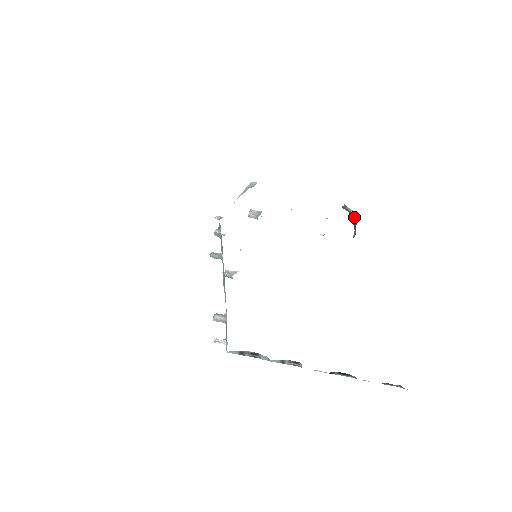
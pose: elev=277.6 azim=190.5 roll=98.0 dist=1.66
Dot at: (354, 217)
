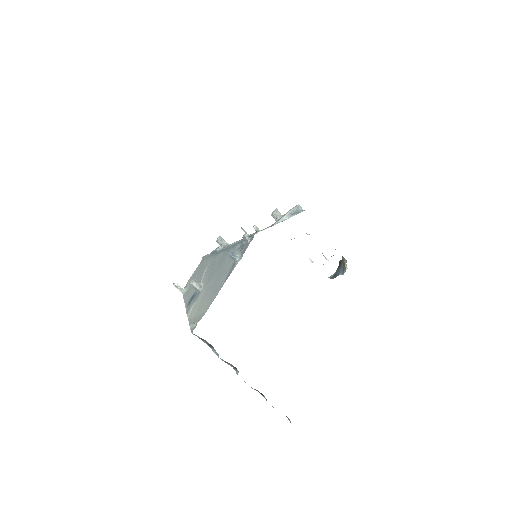
Dot at: (344, 268)
